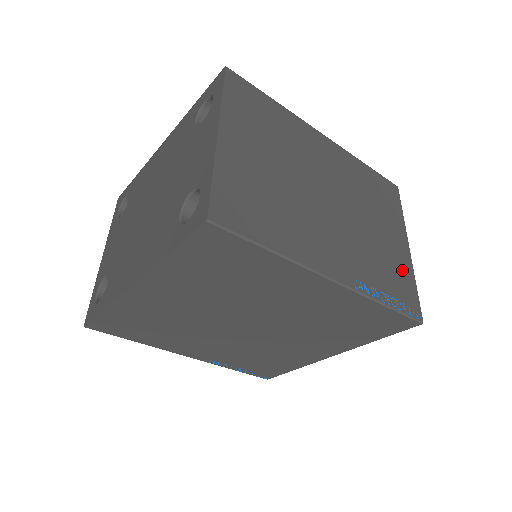
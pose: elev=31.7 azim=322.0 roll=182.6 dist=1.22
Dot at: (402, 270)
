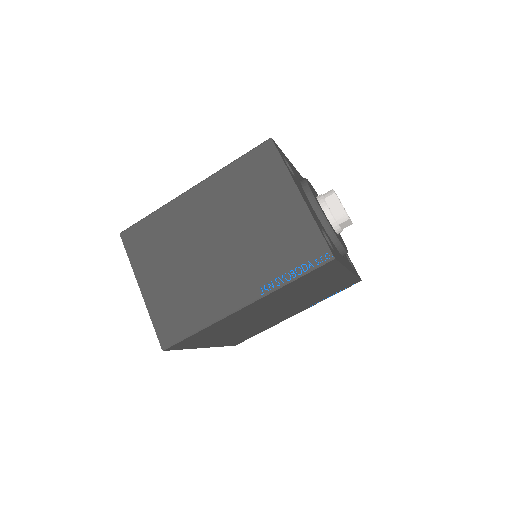
Dot at: (299, 229)
